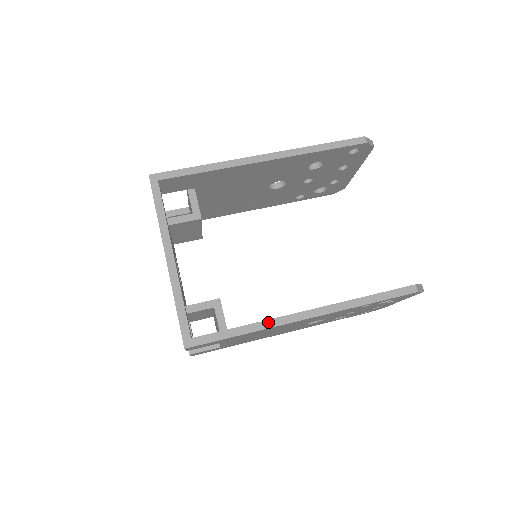
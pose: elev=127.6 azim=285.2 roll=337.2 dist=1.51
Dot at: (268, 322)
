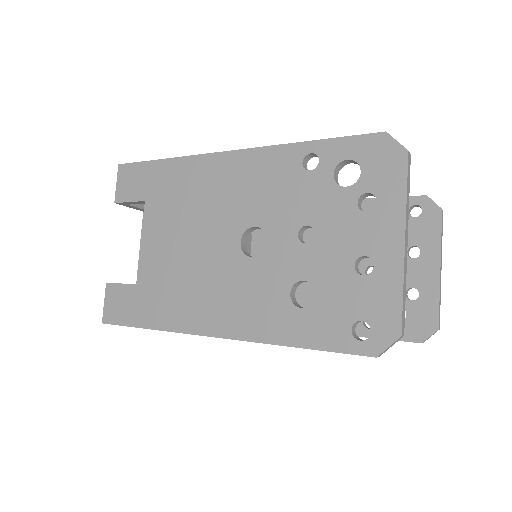
Dot at: occluded
